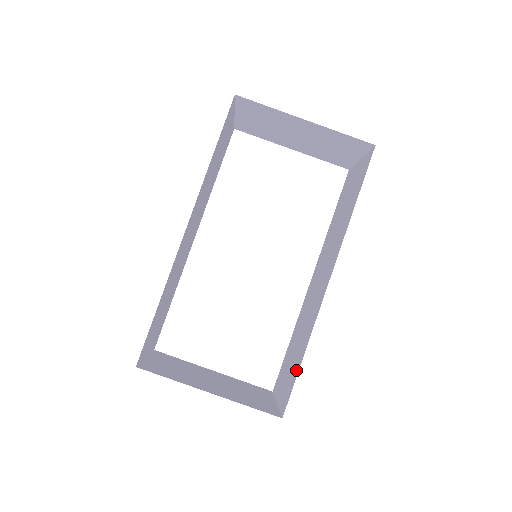
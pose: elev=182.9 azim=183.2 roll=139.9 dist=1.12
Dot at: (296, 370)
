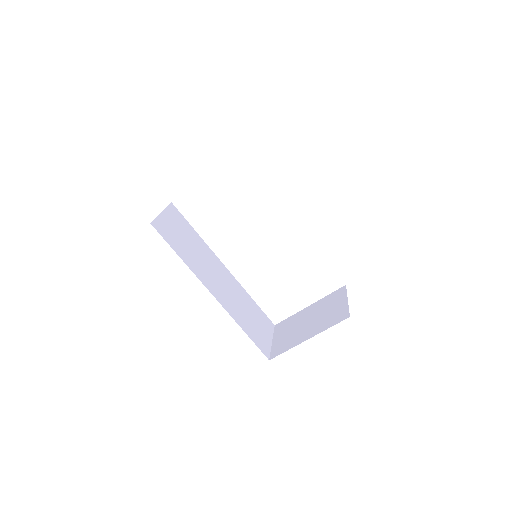
Dot at: occluded
